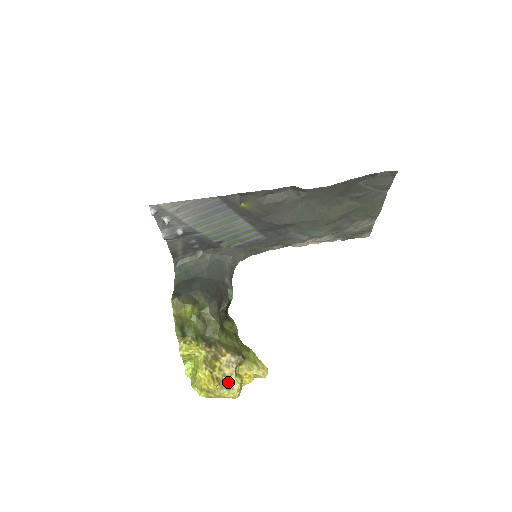
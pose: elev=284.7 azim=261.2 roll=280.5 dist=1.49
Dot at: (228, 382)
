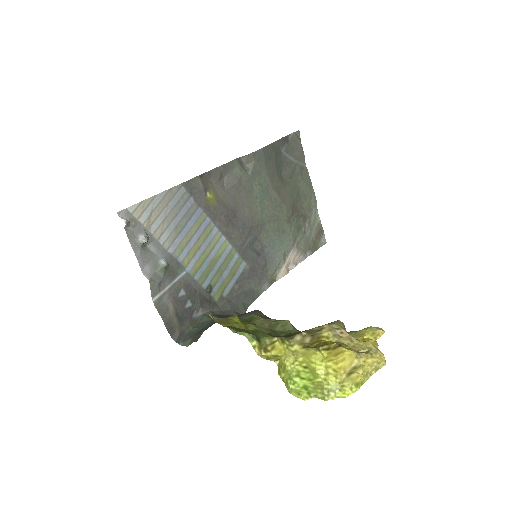
Dot at: (357, 348)
